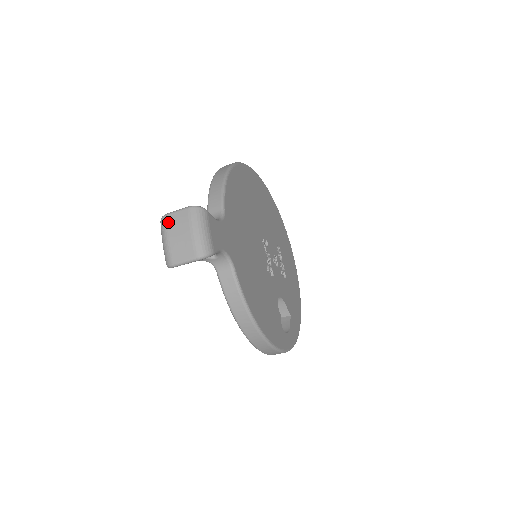
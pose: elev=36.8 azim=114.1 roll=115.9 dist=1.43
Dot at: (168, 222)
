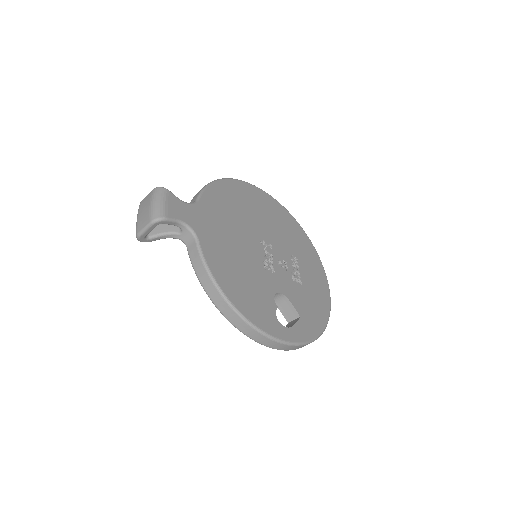
Dot at: (141, 205)
